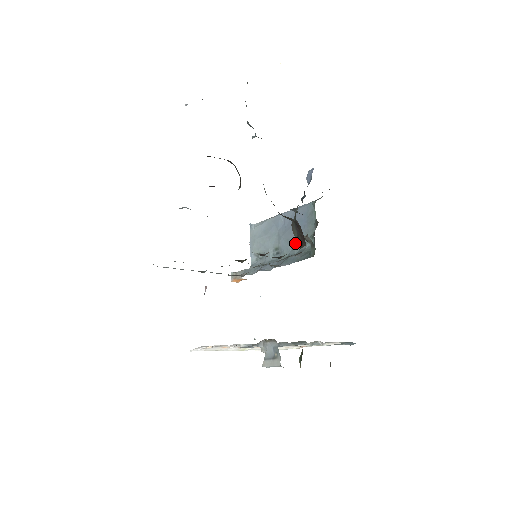
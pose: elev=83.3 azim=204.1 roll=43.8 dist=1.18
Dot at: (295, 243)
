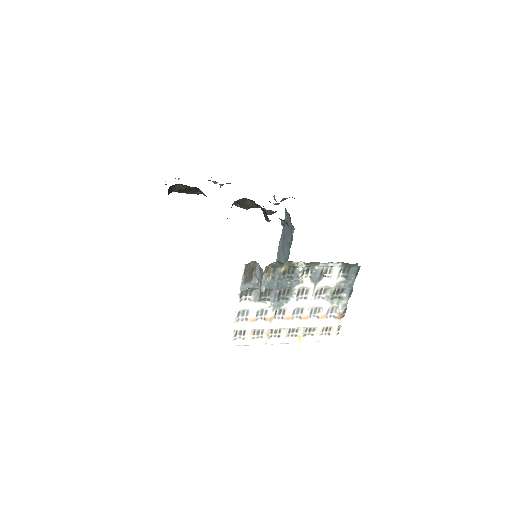
Dot at: (289, 243)
